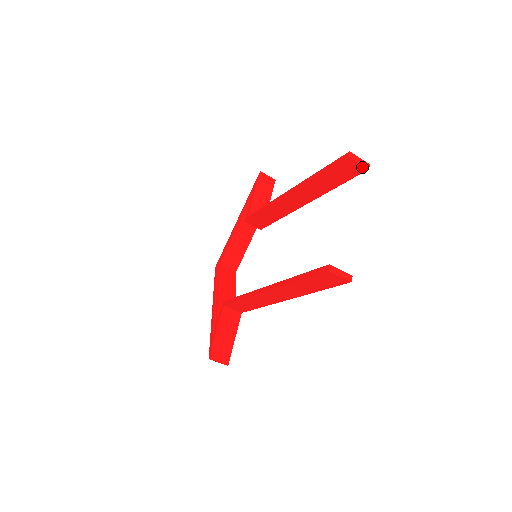
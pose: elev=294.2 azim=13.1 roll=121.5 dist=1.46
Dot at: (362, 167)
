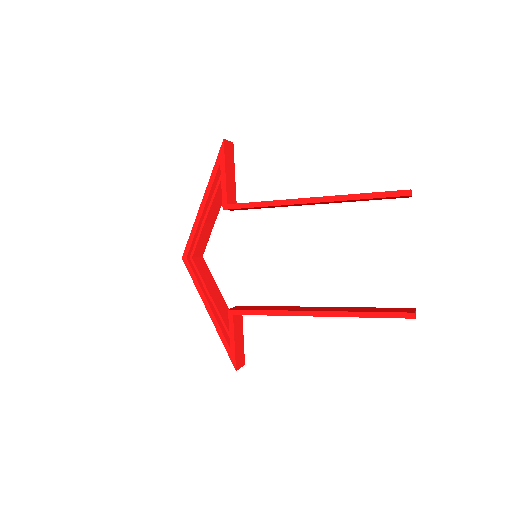
Dot at: occluded
